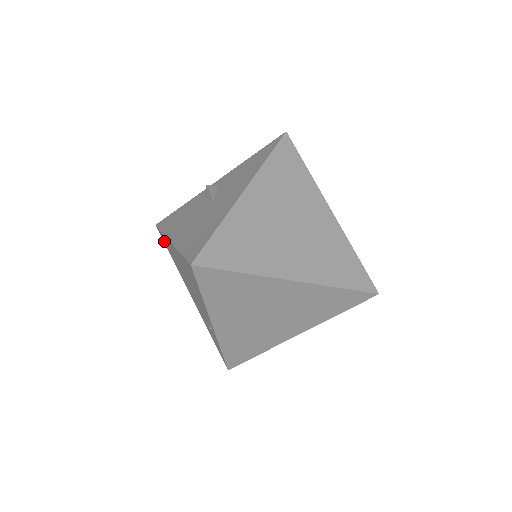
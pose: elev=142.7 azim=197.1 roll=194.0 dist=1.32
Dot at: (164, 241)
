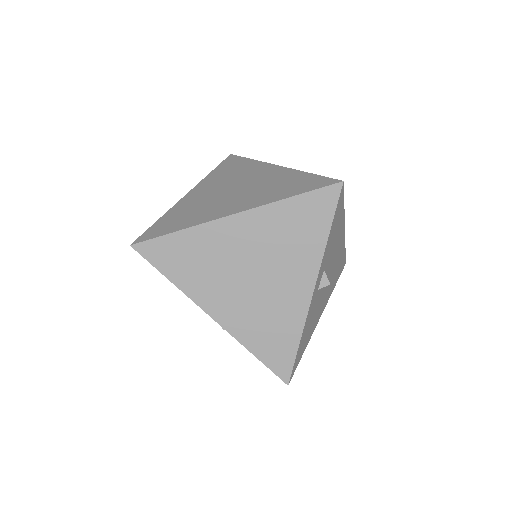
Dot at: occluded
